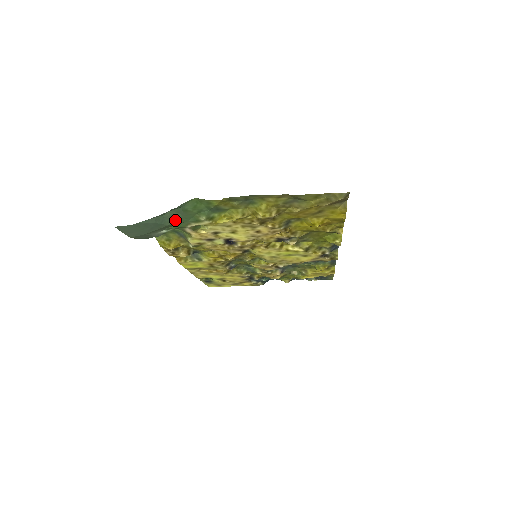
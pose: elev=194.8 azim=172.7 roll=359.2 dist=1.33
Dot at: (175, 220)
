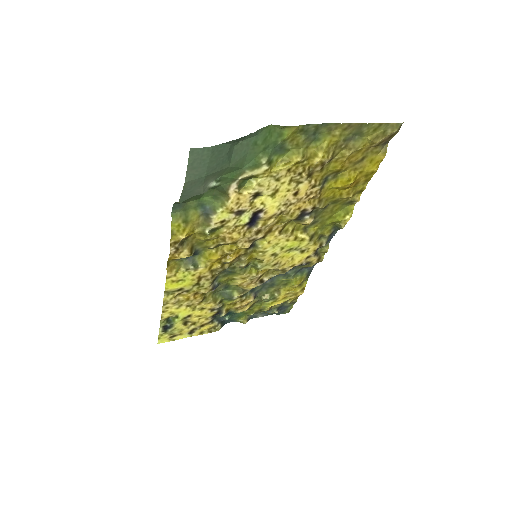
Dot at: (238, 160)
